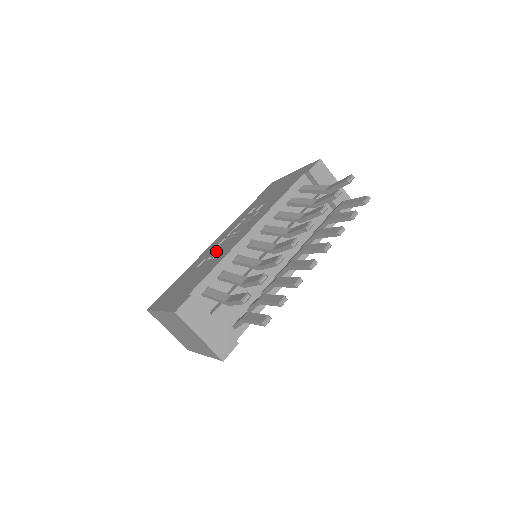
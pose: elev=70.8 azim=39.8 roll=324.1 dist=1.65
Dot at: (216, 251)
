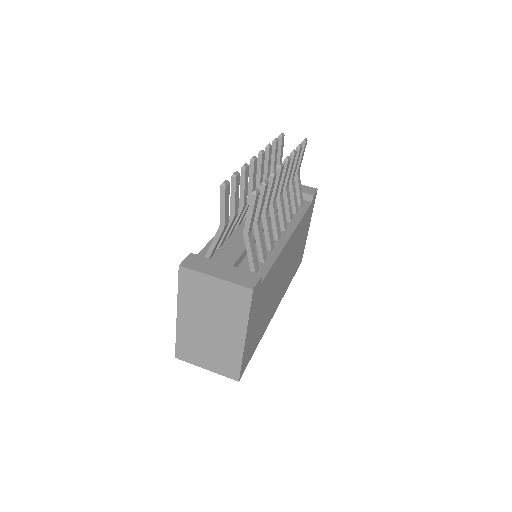
Dot at: occluded
